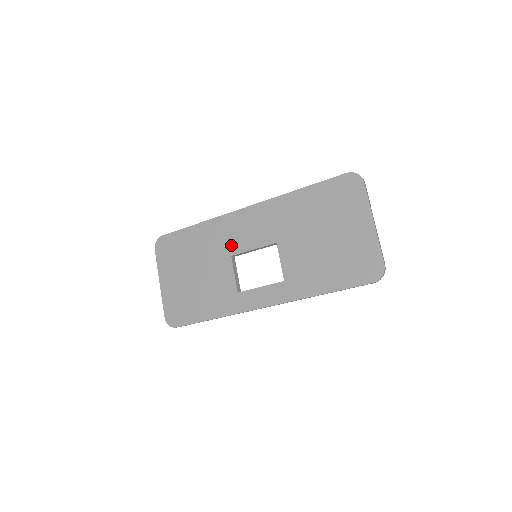
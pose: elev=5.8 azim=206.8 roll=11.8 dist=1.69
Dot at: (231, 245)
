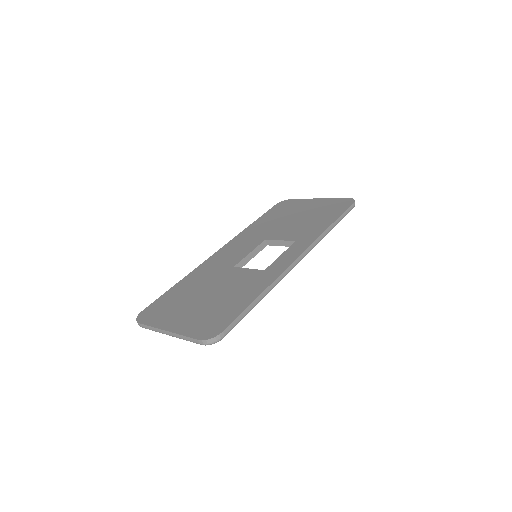
Dot at: (227, 264)
